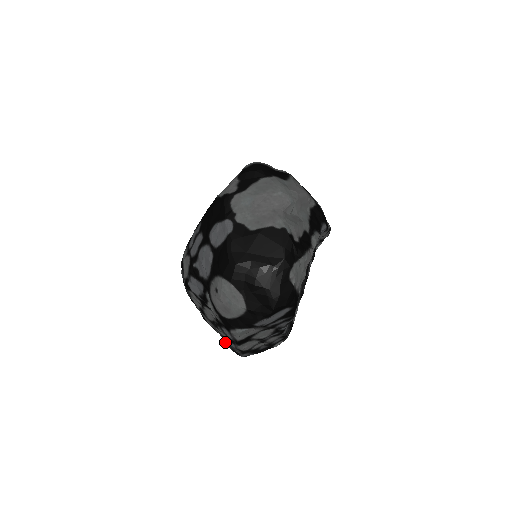
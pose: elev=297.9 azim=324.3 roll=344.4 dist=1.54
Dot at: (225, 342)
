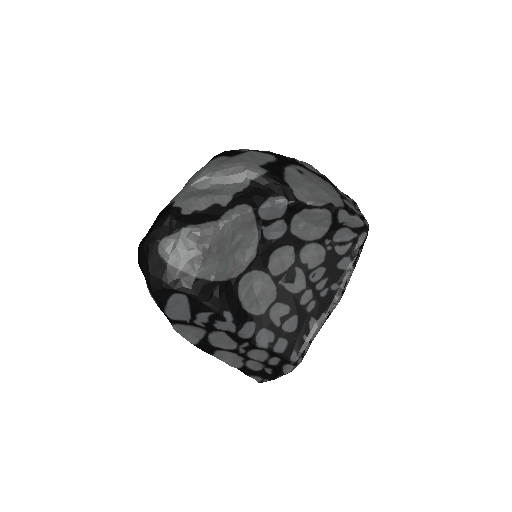
Dot at: occluded
